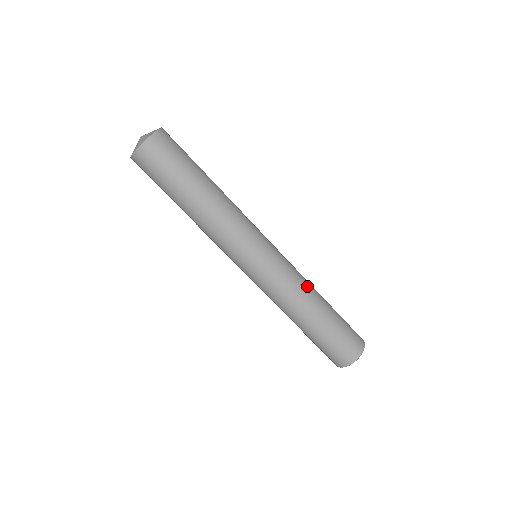
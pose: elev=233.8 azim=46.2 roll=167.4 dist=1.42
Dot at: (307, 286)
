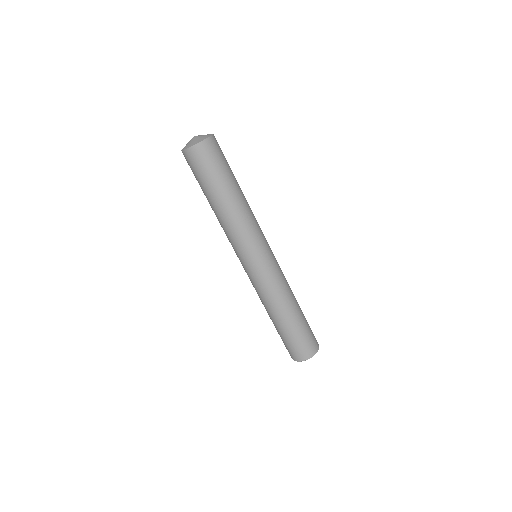
Dot at: (290, 288)
